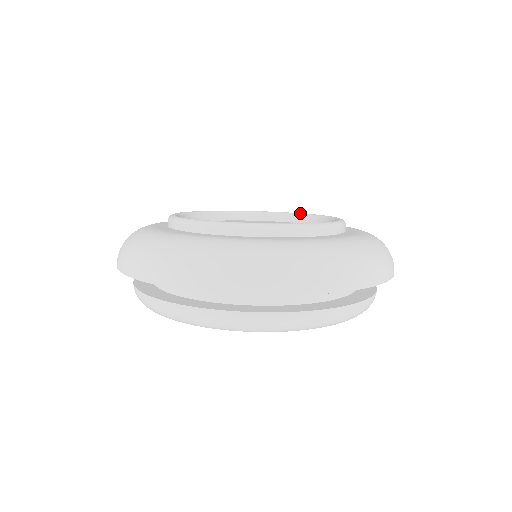
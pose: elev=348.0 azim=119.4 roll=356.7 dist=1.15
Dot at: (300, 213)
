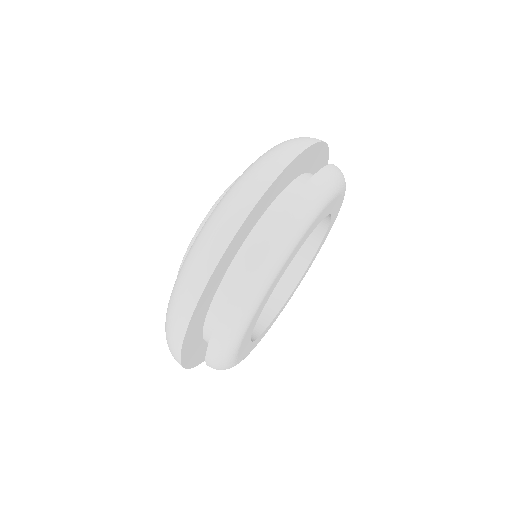
Dot at: occluded
